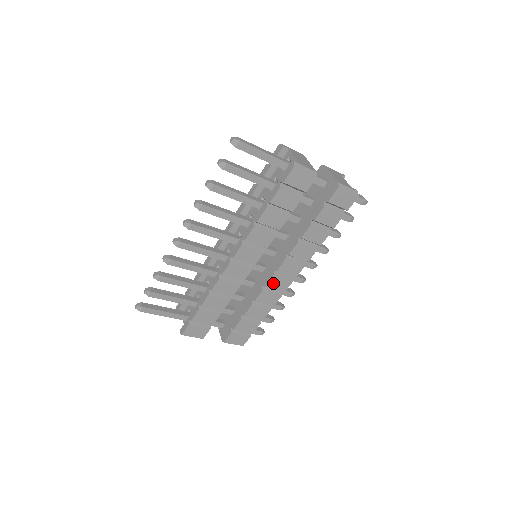
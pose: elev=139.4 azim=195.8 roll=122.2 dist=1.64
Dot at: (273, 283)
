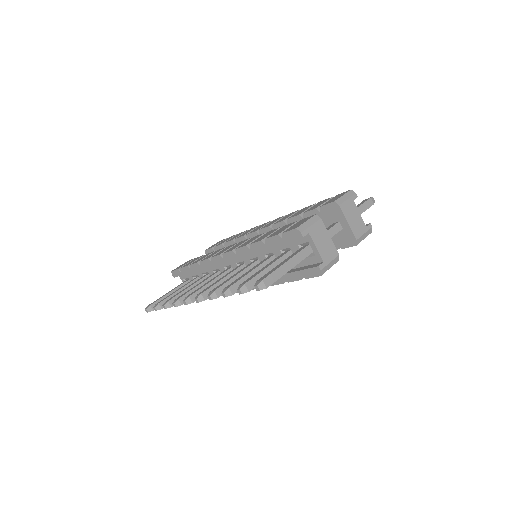
Dot at: occluded
